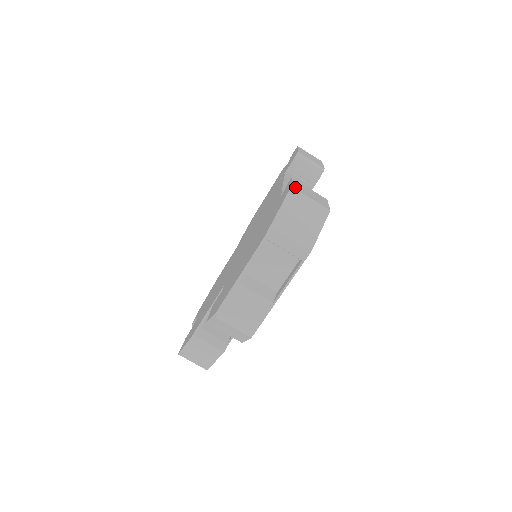
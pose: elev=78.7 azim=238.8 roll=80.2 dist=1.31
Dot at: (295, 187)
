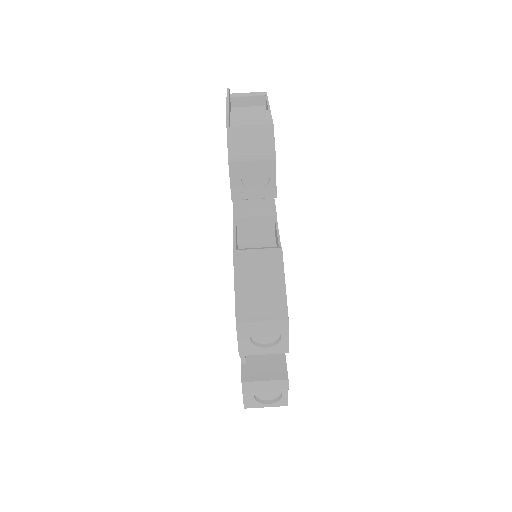
Dot at: occluded
